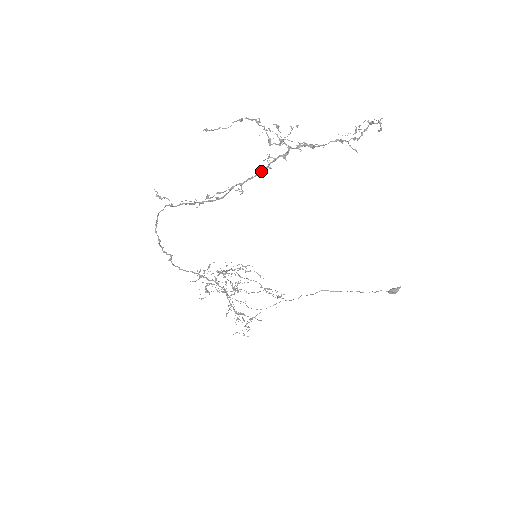
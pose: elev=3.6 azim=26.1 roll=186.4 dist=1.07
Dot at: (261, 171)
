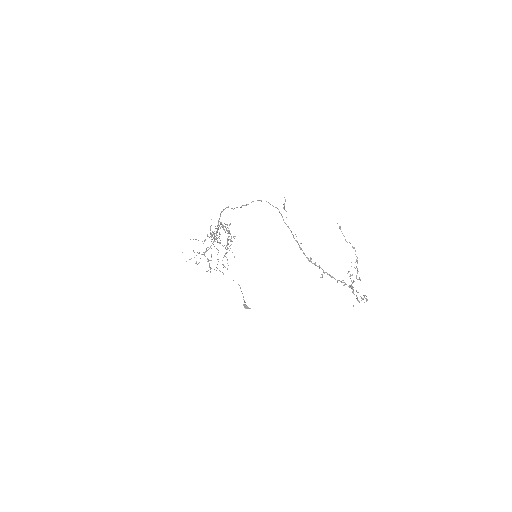
Dot at: (334, 278)
